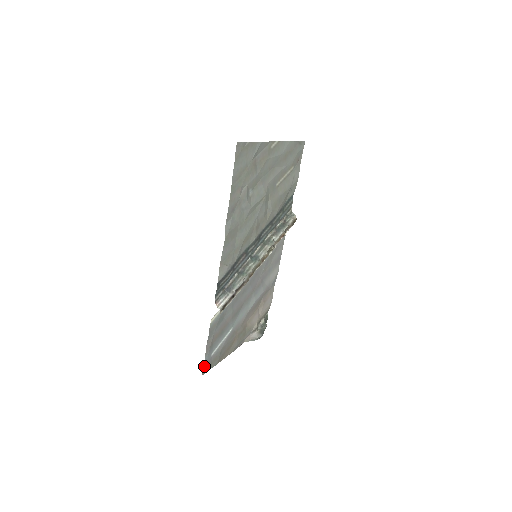
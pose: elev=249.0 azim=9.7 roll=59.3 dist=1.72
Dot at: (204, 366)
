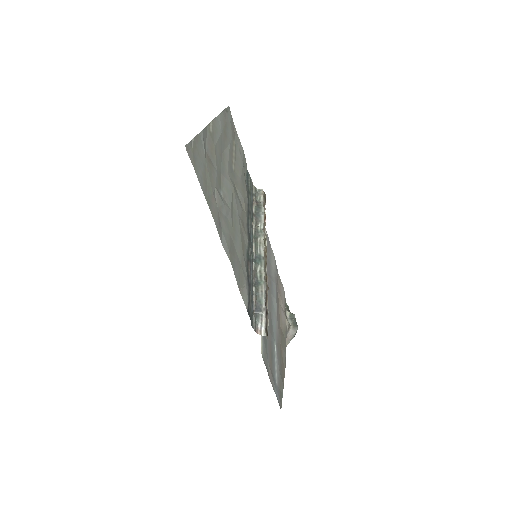
Dot at: (278, 400)
